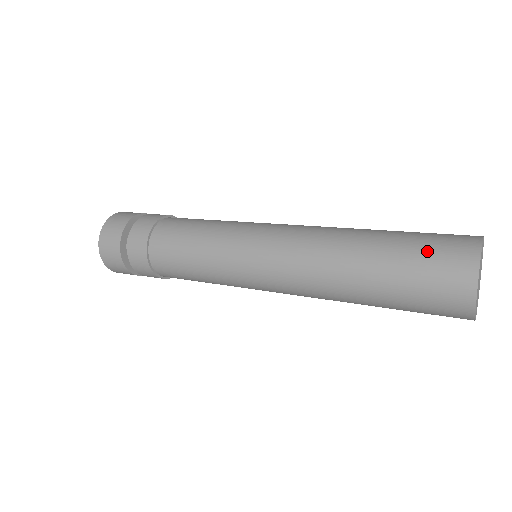
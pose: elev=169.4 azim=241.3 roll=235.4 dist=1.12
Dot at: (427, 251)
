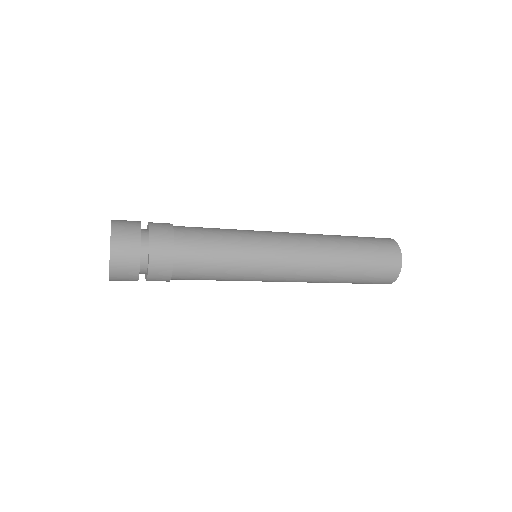
Dot at: (375, 242)
